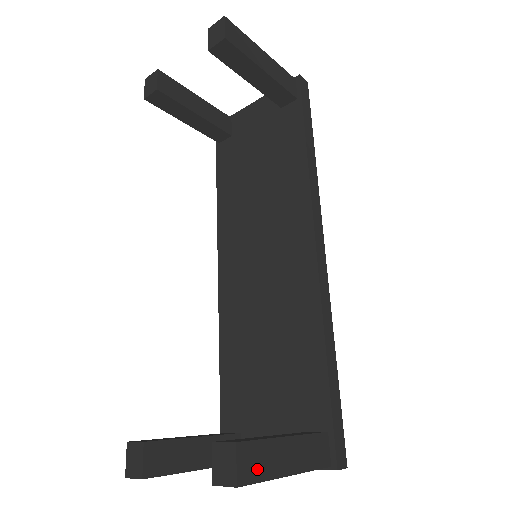
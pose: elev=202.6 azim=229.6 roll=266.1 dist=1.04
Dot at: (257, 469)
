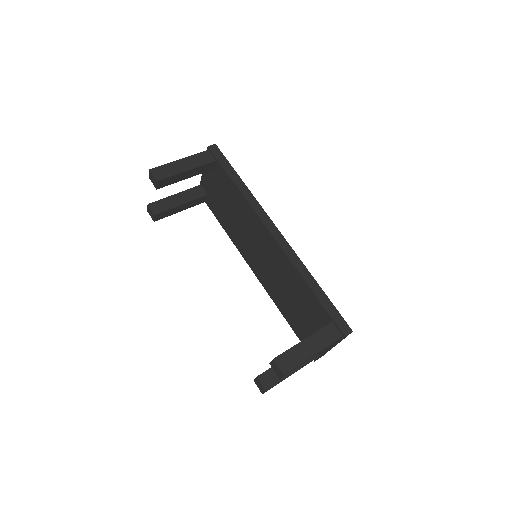
Dot at: (292, 363)
